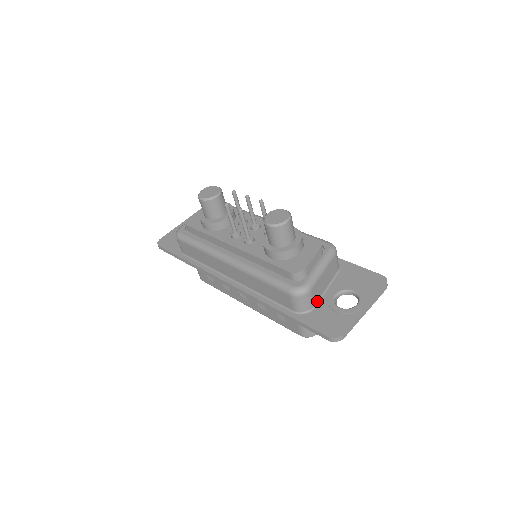
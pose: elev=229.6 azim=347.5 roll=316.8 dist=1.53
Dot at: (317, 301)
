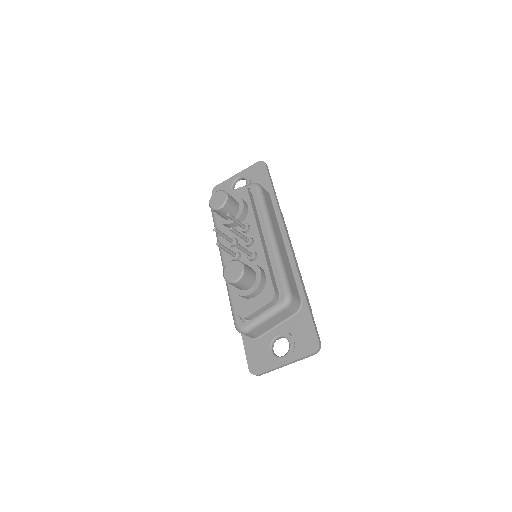
Dot at: (262, 333)
